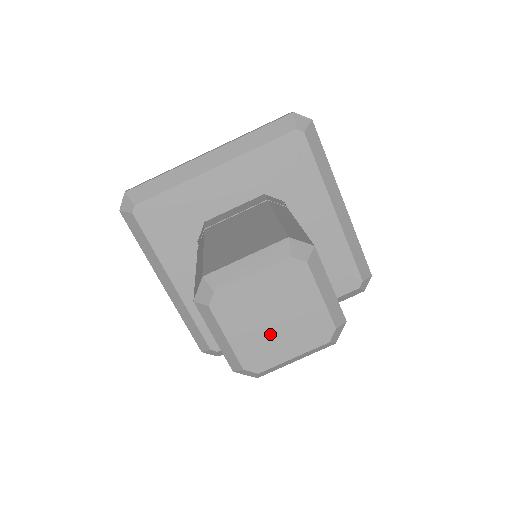
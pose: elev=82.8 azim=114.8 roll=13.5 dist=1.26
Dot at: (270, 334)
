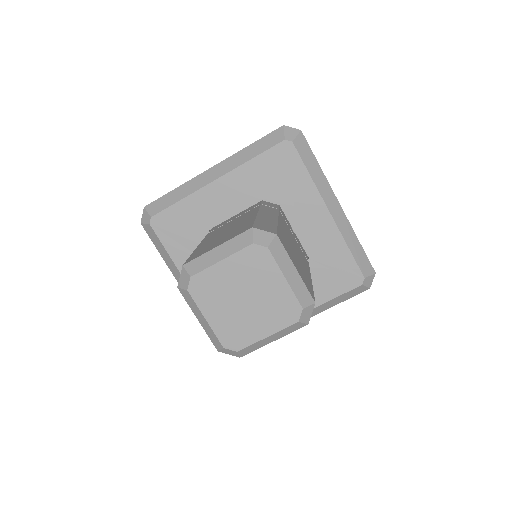
Dot at: (243, 315)
